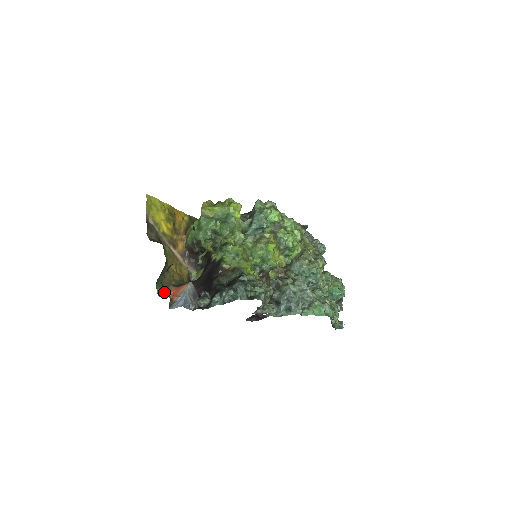
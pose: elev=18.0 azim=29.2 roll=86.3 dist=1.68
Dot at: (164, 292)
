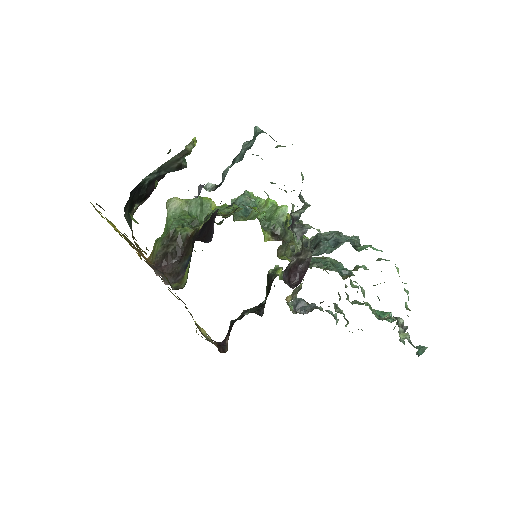
Dot at: occluded
